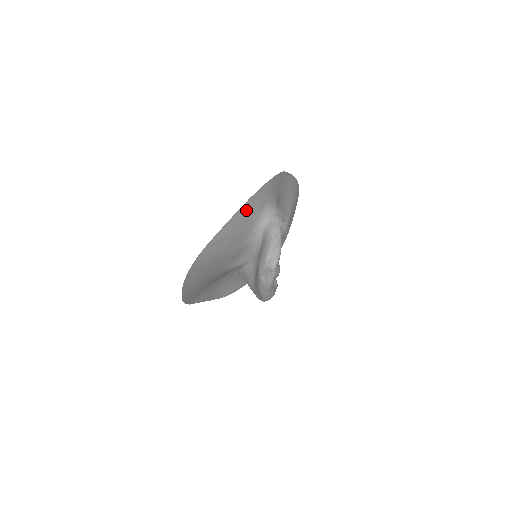
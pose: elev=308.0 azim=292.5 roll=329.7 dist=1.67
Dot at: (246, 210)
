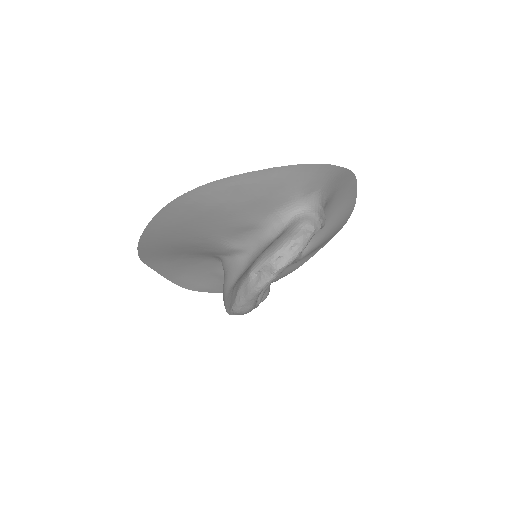
Dot at: (292, 175)
